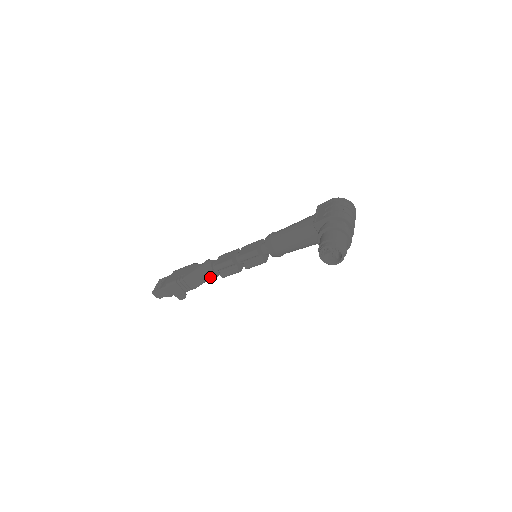
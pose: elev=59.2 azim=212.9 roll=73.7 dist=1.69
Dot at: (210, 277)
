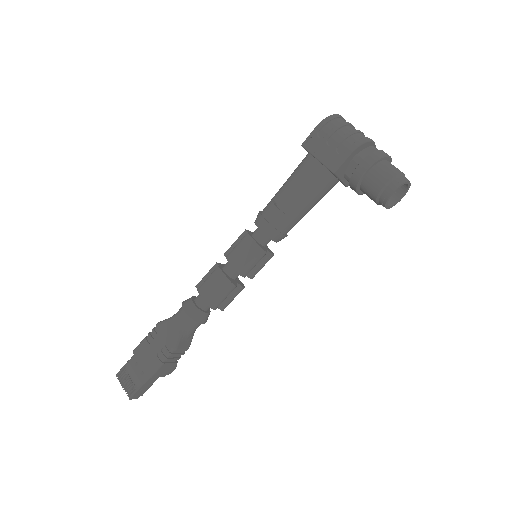
Dot at: (205, 322)
